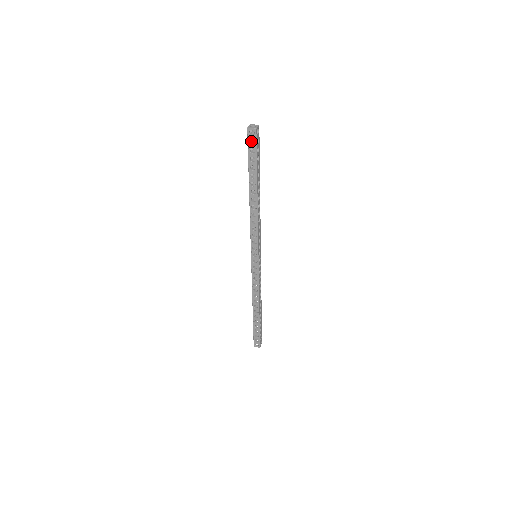
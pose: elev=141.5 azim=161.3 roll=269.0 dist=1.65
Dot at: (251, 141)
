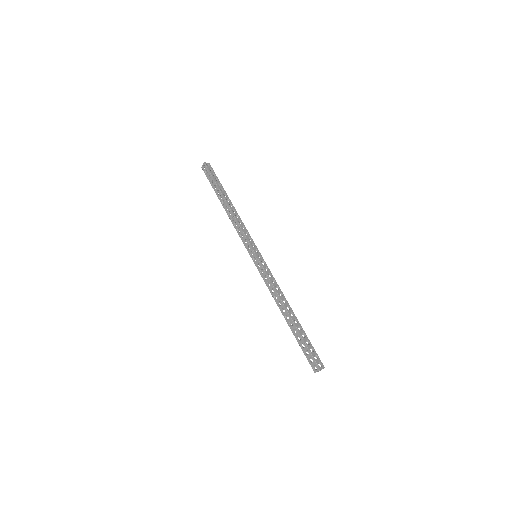
Dot at: occluded
